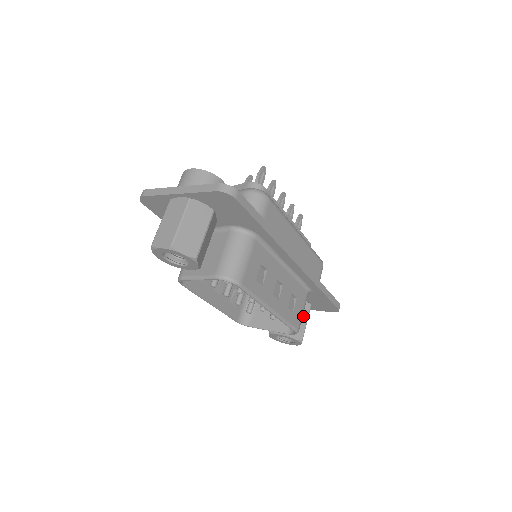
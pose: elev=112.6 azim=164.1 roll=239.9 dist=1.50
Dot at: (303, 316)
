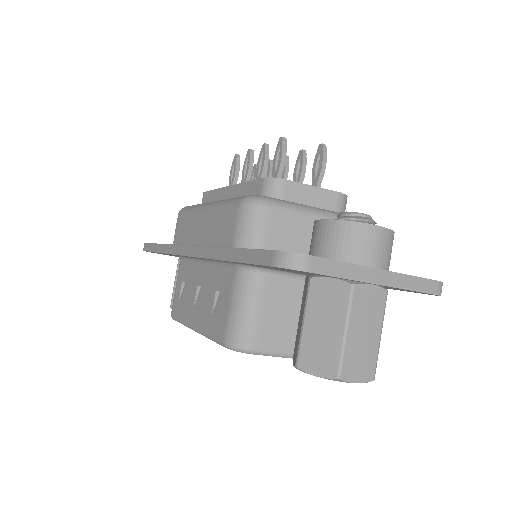
Dot at: occluded
